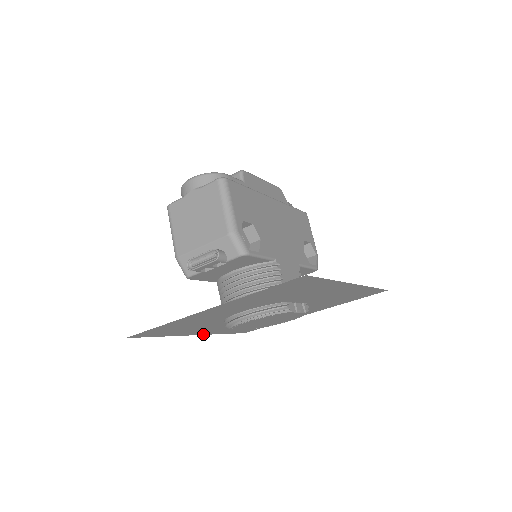
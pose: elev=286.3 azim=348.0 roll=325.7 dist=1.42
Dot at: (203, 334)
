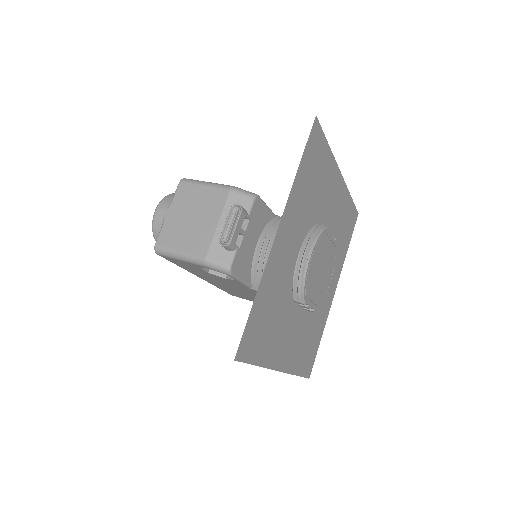
Dot at: (284, 371)
